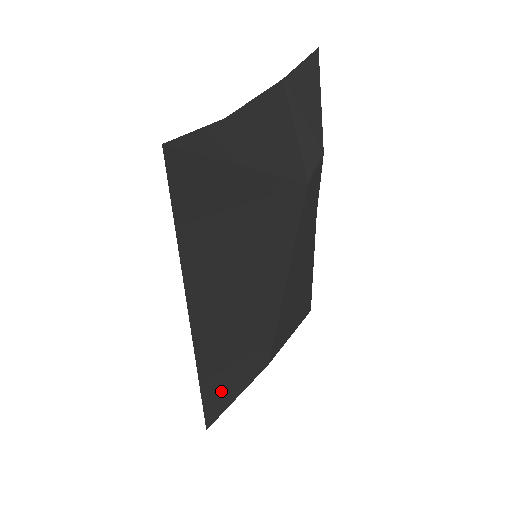
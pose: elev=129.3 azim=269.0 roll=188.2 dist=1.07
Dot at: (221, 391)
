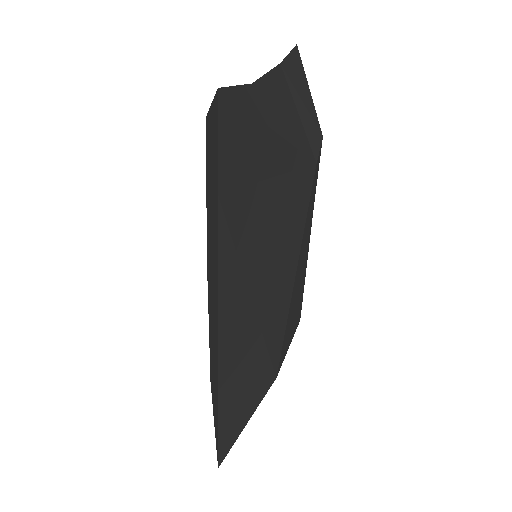
Dot at: (235, 413)
